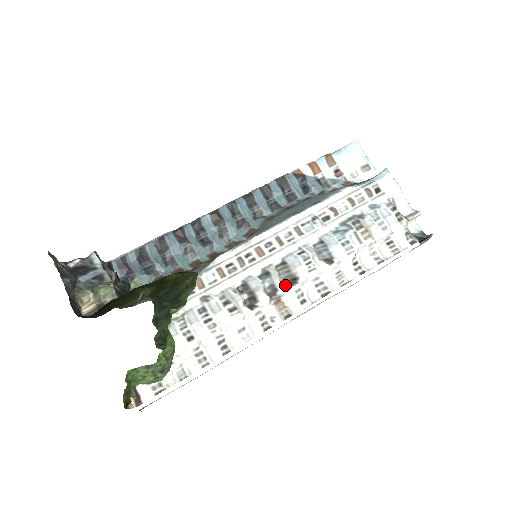
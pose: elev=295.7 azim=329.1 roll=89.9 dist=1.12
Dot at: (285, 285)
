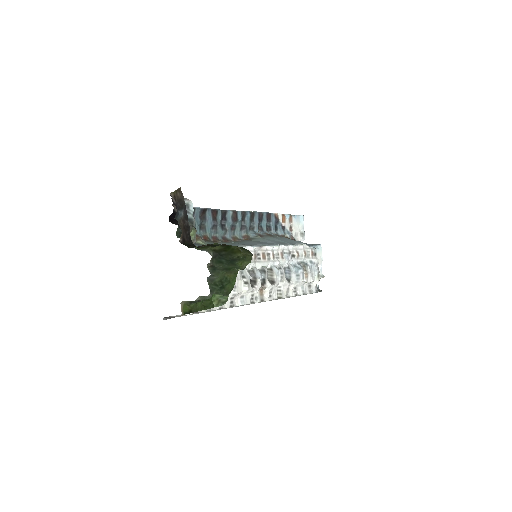
Dot at: (270, 283)
